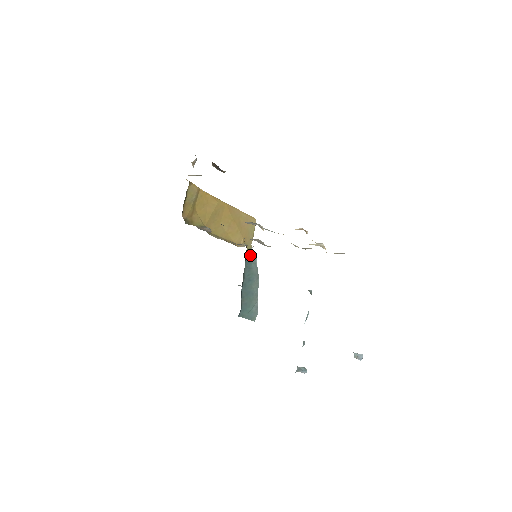
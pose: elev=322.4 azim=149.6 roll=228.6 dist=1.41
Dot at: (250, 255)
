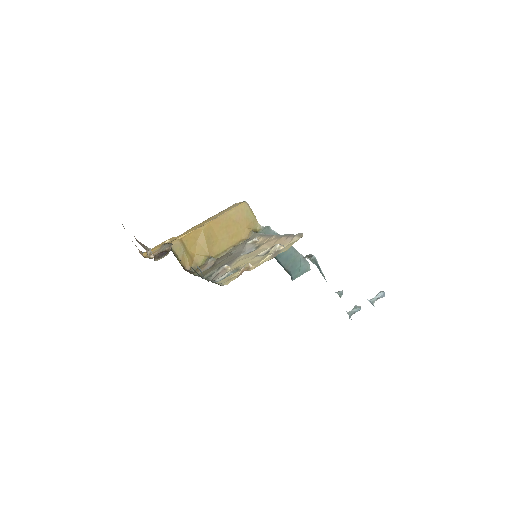
Dot at: (264, 232)
